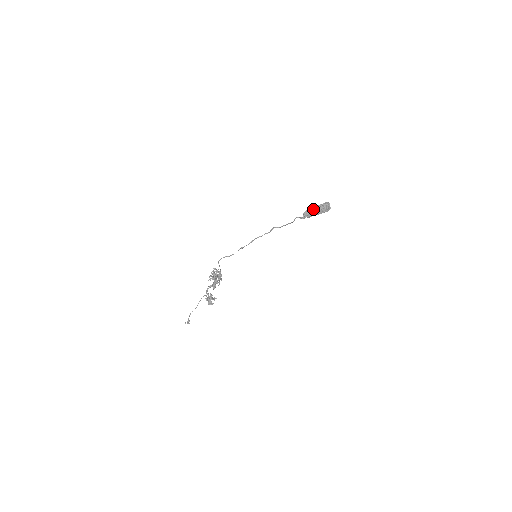
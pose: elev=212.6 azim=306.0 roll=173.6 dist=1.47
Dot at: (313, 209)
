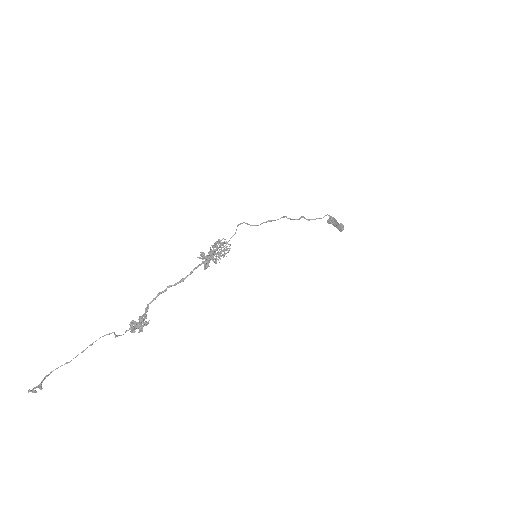
Dot at: occluded
